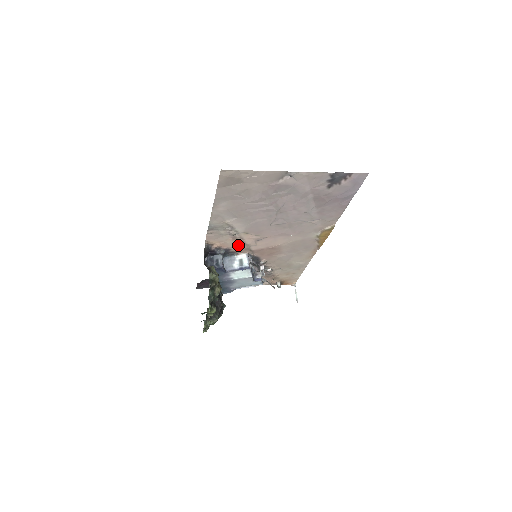
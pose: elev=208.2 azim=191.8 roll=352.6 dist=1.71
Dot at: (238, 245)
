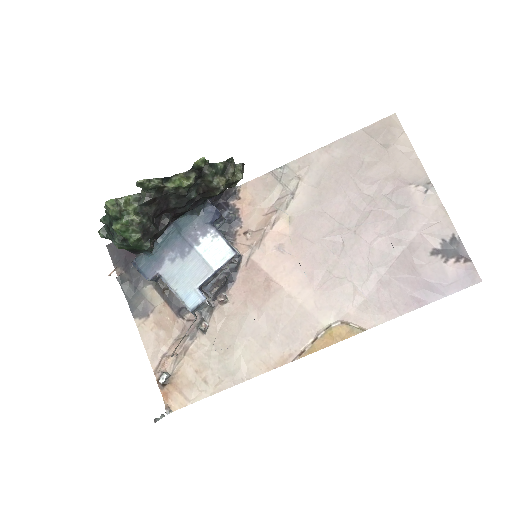
Dot at: (255, 230)
